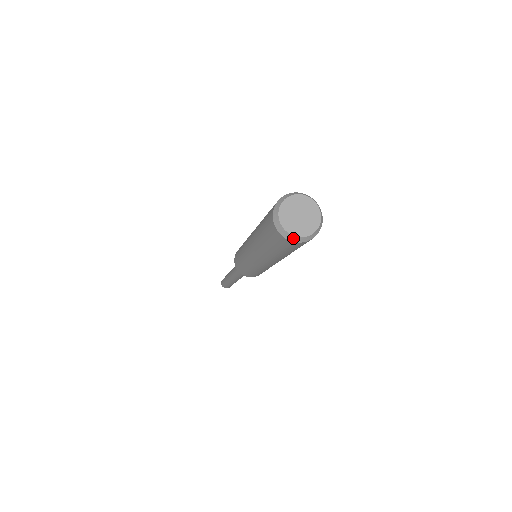
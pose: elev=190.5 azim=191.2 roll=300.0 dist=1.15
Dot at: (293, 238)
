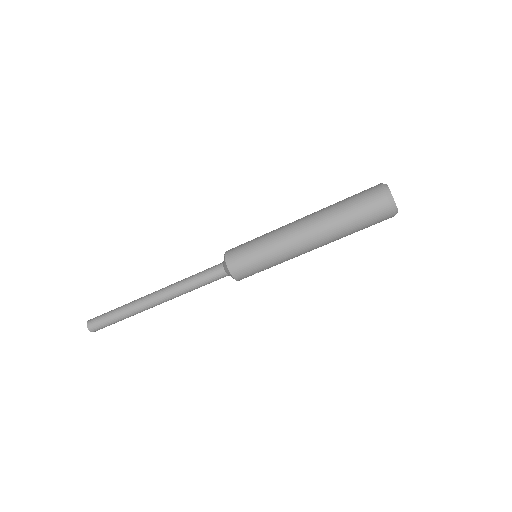
Dot at: (393, 203)
